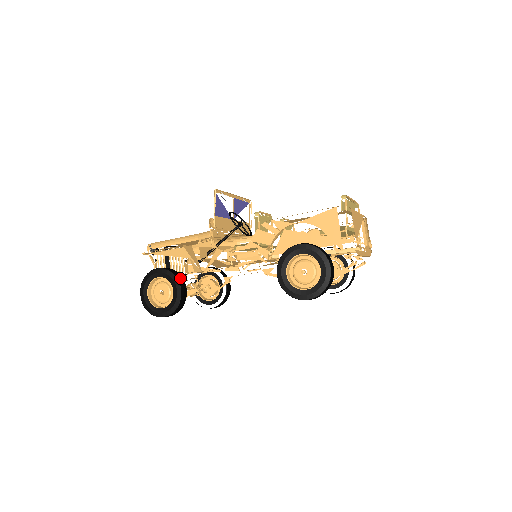
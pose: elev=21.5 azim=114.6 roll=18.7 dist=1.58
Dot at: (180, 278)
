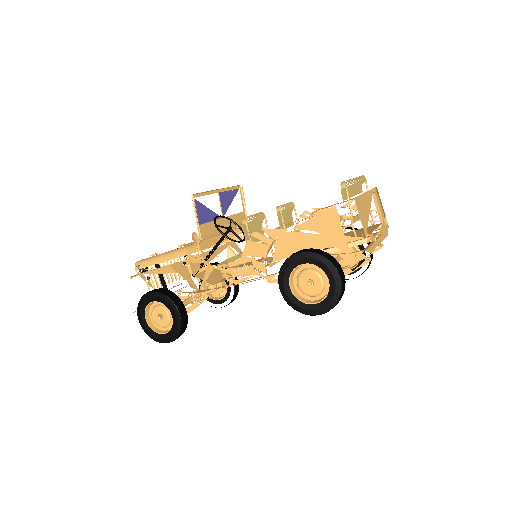
Dot at: (176, 299)
